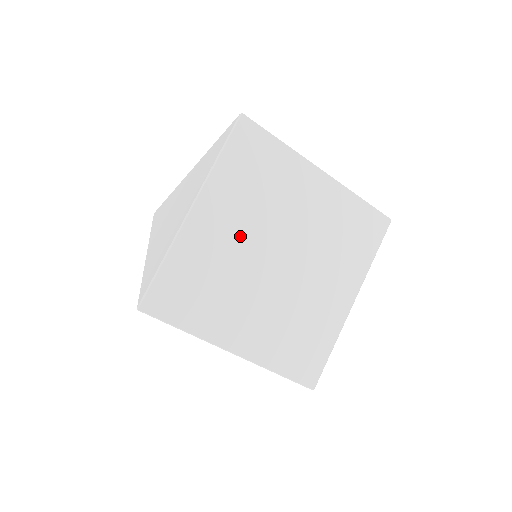
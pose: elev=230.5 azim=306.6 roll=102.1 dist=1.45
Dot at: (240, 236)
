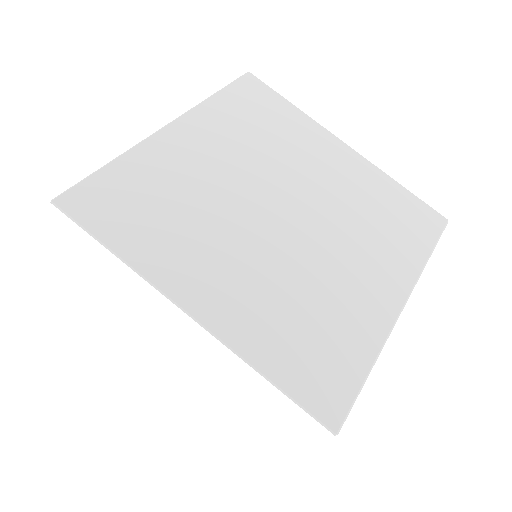
Dot at: (228, 170)
